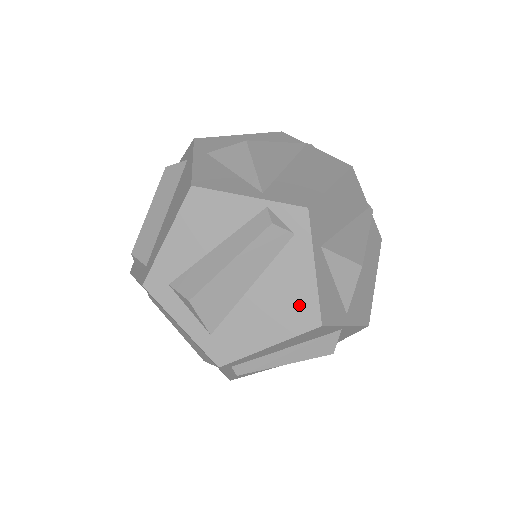
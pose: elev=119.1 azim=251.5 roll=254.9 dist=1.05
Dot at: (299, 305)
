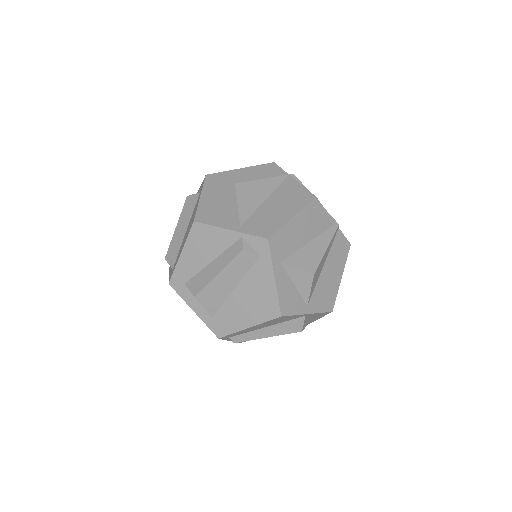
Dot at: (266, 302)
